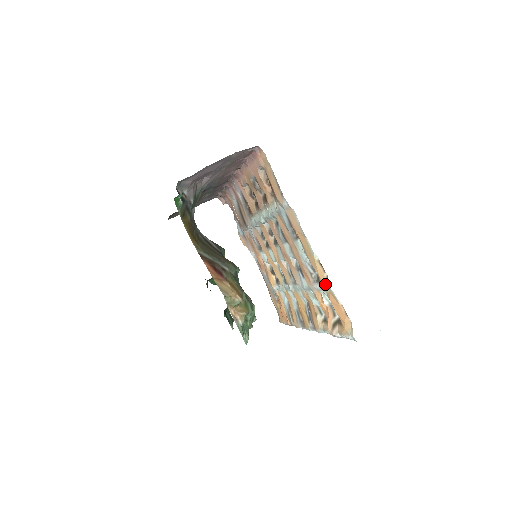
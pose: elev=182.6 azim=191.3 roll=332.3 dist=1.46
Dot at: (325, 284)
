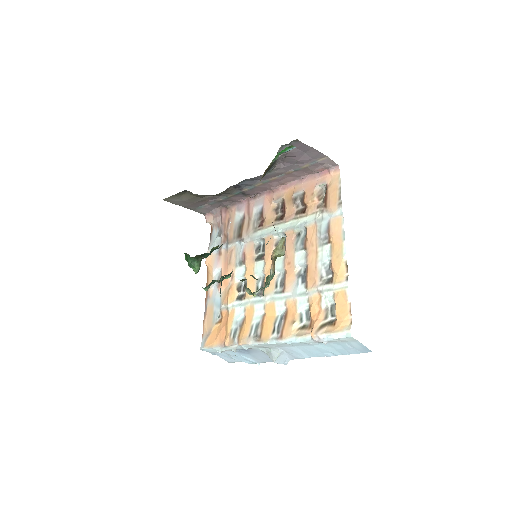
Dot at: (342, 282)
